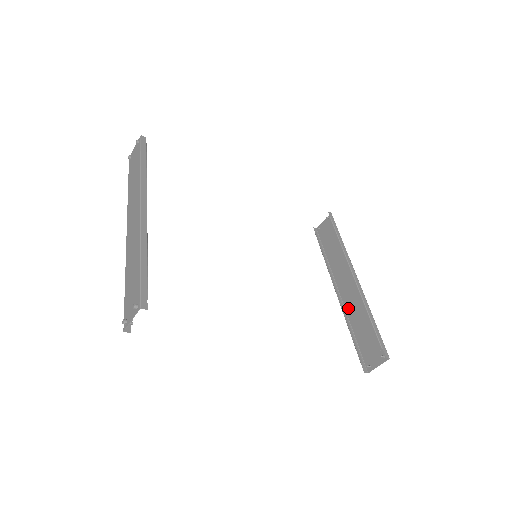
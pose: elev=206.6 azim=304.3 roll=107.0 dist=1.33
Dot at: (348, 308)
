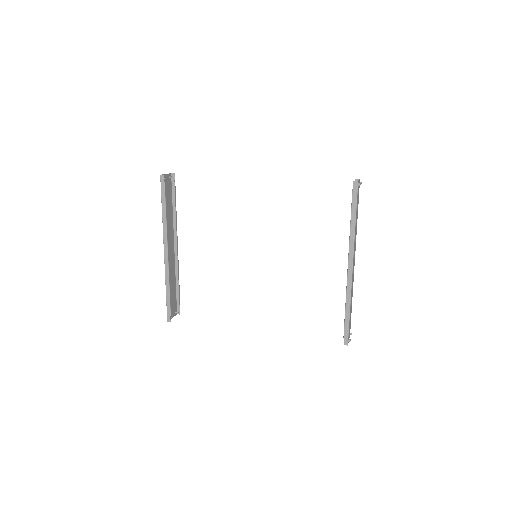
Dot at: occluded
